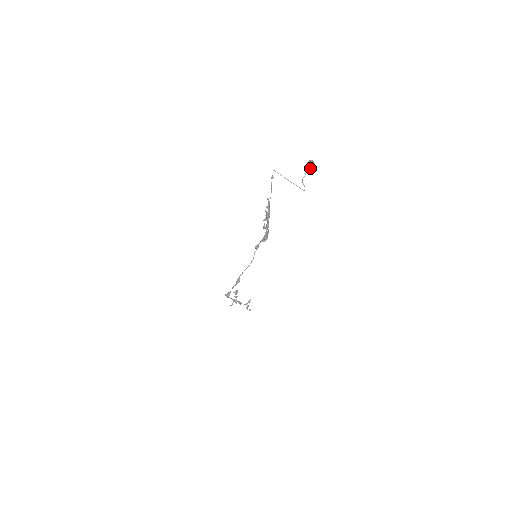
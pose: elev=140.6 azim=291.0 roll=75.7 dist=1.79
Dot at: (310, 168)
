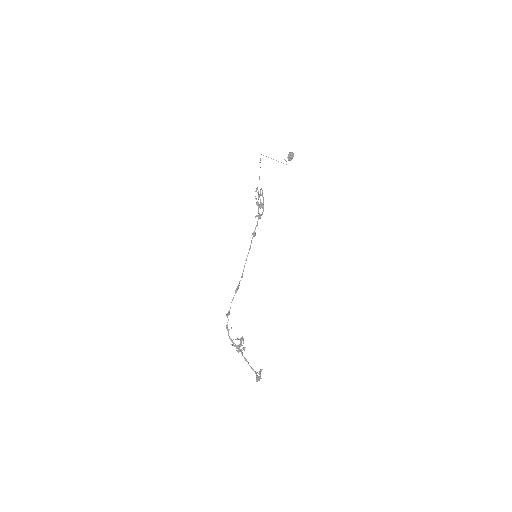
Dot at: (291, 155)
